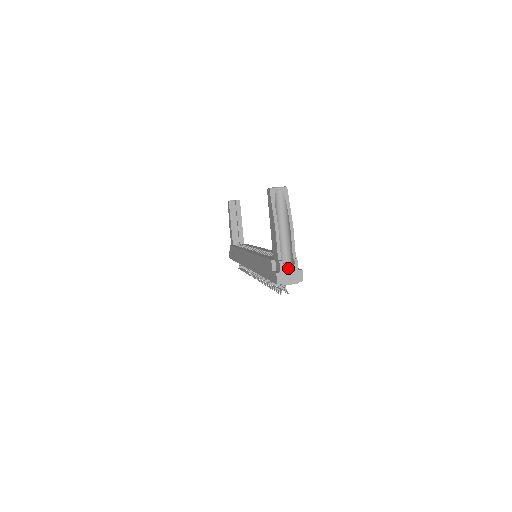
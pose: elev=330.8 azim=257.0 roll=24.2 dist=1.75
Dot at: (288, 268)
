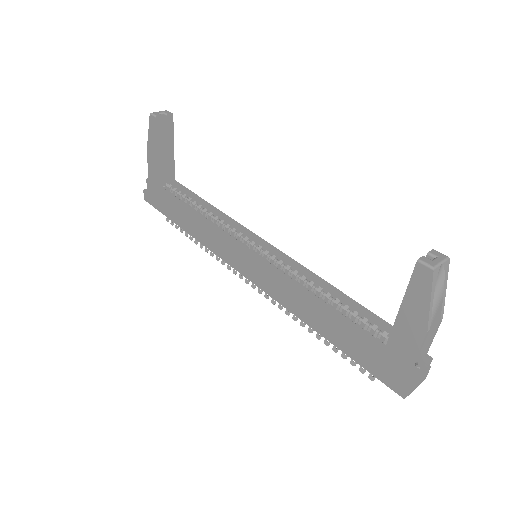
Dot at: (421, 374)
